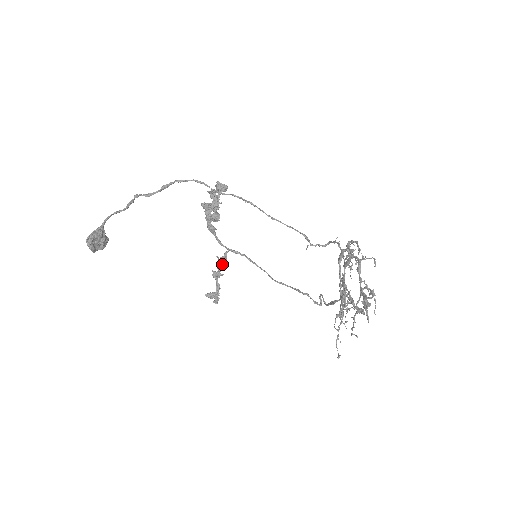
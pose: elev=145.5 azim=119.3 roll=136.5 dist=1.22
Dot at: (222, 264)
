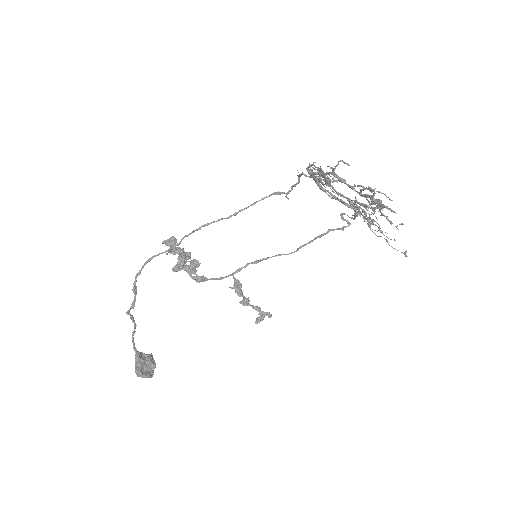
Dot at: (240, 289)
